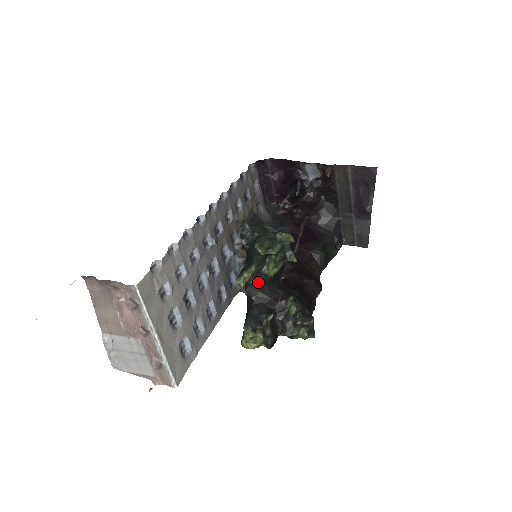
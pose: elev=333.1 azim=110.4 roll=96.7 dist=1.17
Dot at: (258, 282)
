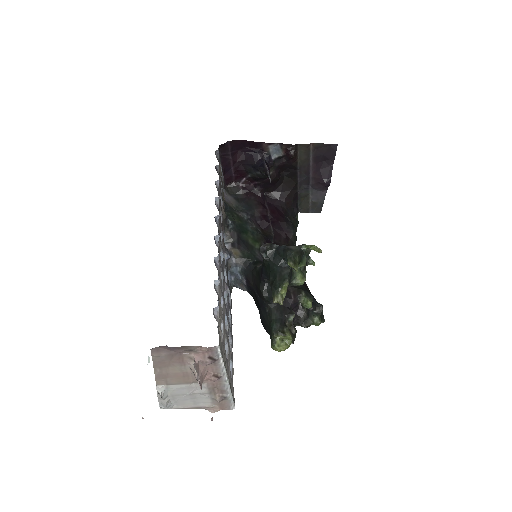
Dot at: occluded
